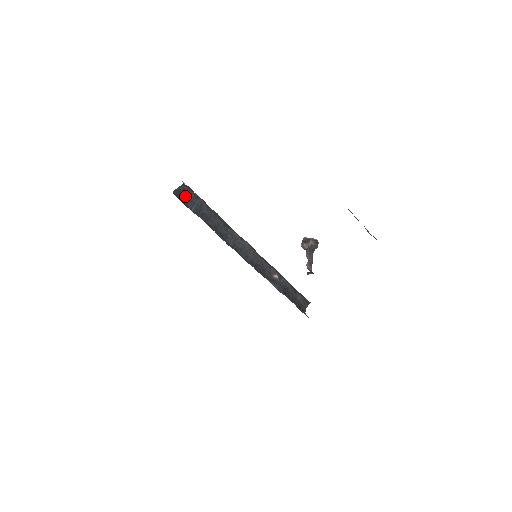
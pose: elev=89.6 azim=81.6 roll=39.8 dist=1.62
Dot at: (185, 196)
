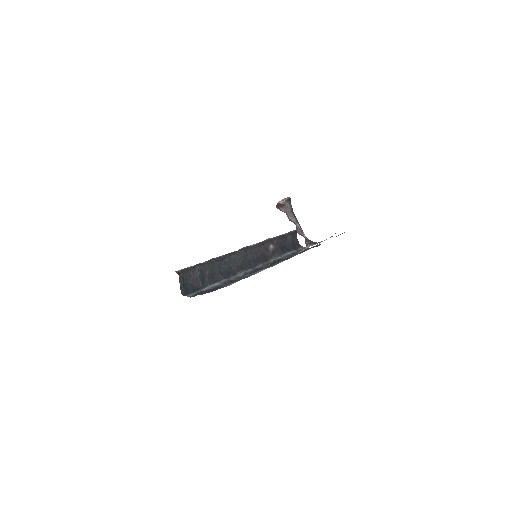
Dot at: (188, 282)
